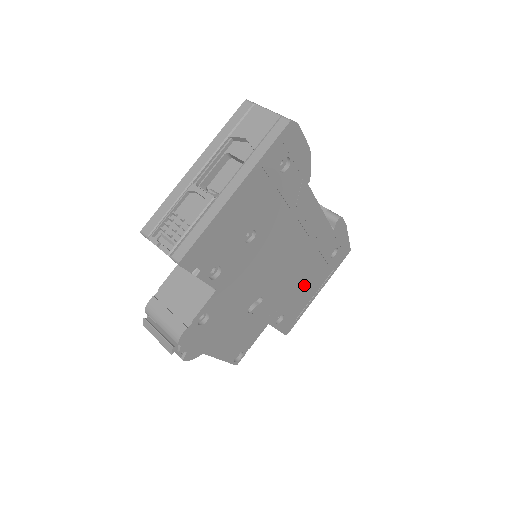
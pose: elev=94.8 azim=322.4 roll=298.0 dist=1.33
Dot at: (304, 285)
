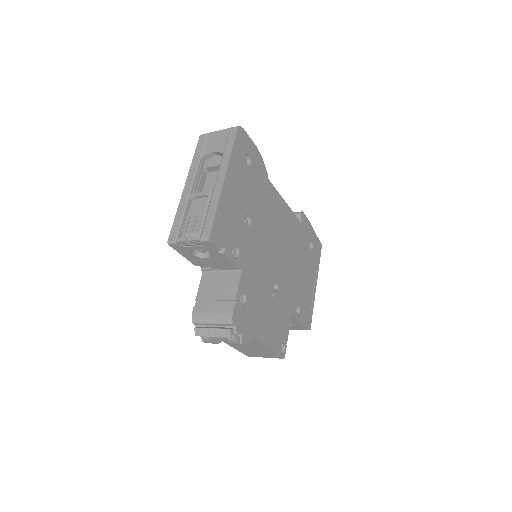
Dot at: (302, 276)
